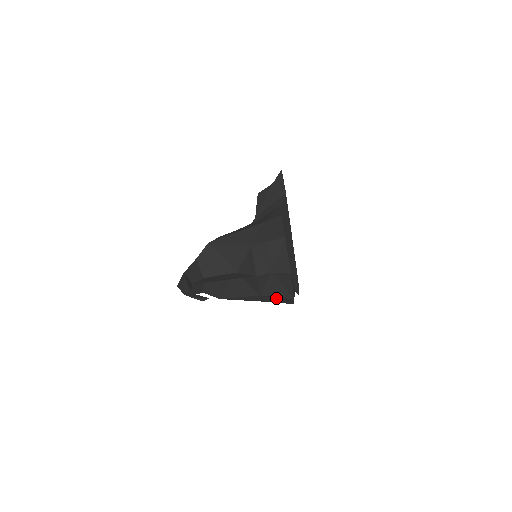
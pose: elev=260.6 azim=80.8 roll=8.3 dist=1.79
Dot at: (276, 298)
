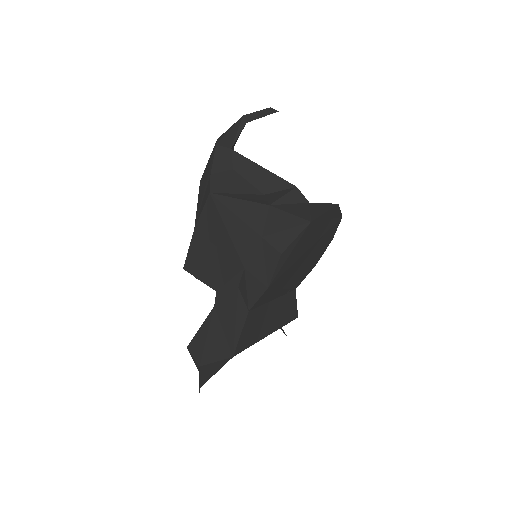
Dot at: (283, 218)
